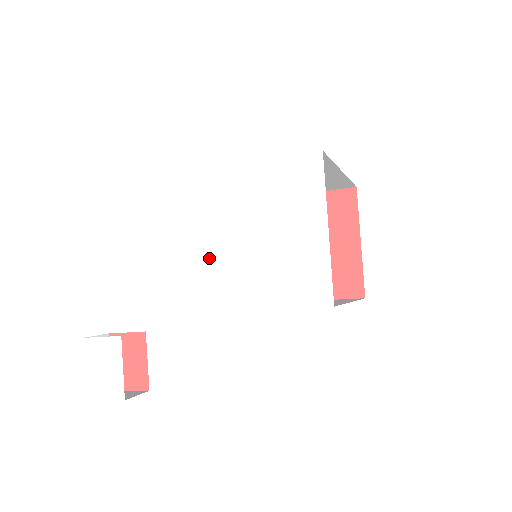
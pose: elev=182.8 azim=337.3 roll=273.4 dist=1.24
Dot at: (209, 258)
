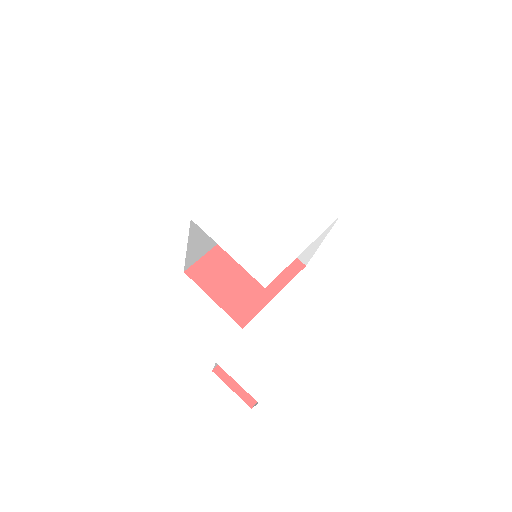
Dot at: (261, 239)
